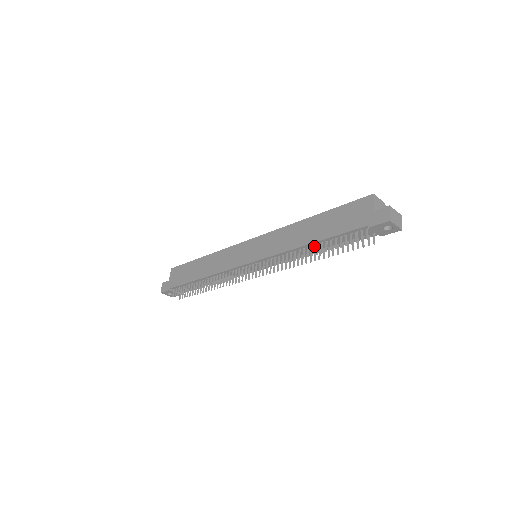
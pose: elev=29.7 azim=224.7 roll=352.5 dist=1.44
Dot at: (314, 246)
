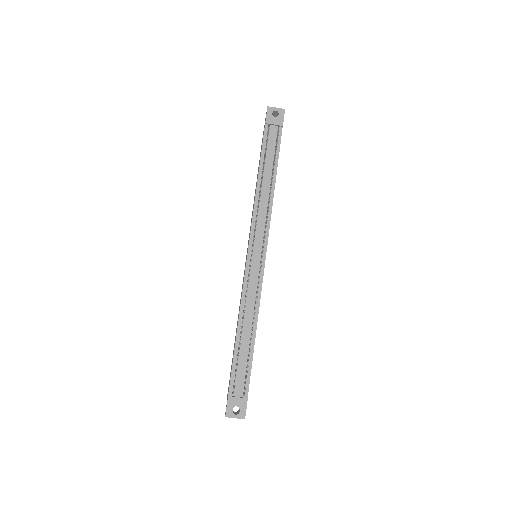
Dot at: (263, 179)
